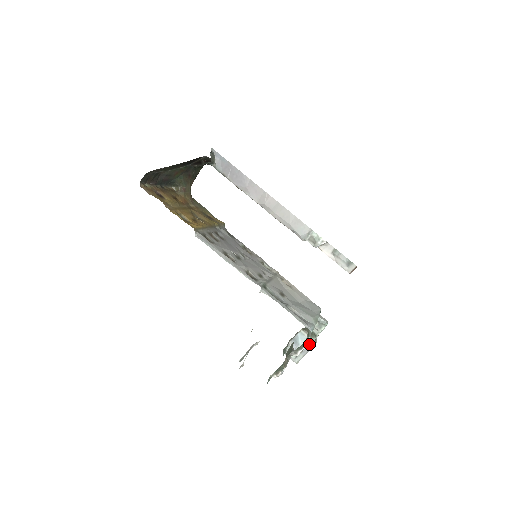
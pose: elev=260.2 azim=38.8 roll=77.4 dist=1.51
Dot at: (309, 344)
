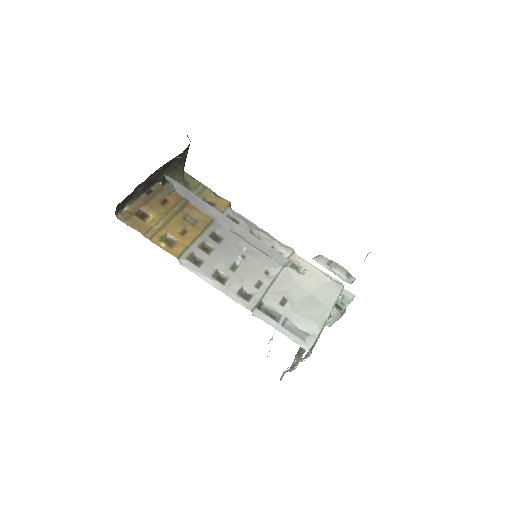
Dot at: (337, 314)
